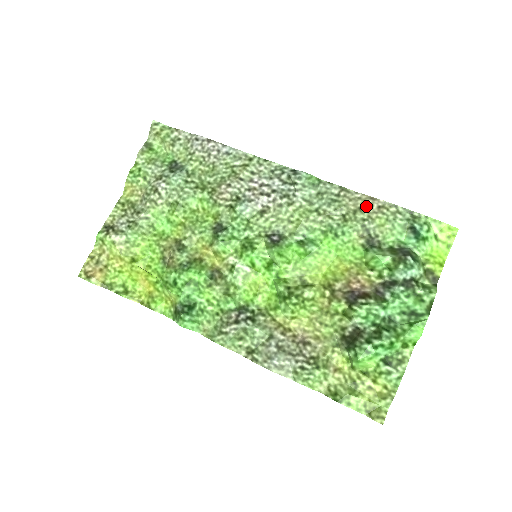
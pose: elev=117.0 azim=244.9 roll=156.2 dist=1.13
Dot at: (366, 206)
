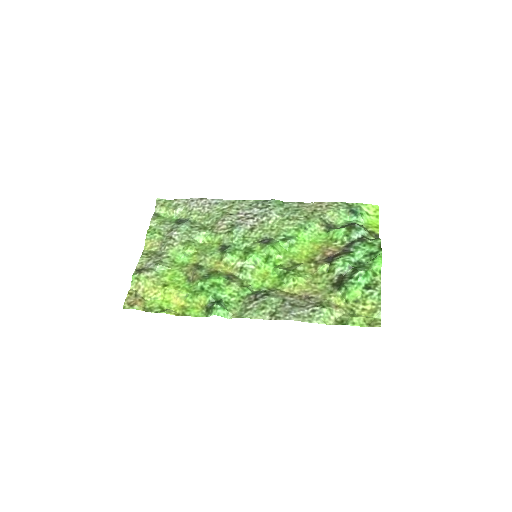
Dot at: (318, 208)
